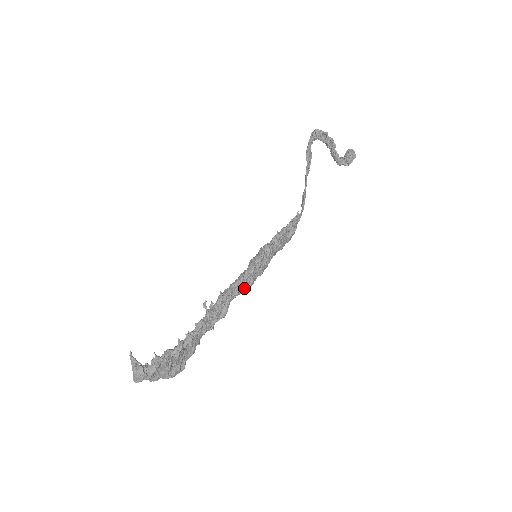
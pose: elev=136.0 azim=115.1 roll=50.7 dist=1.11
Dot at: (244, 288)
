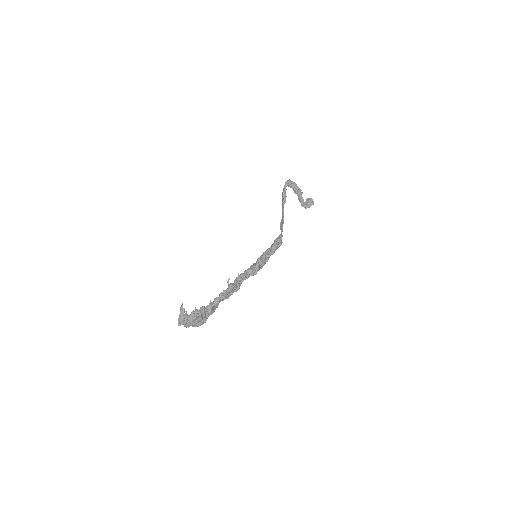
Dot at: (251, 275)
